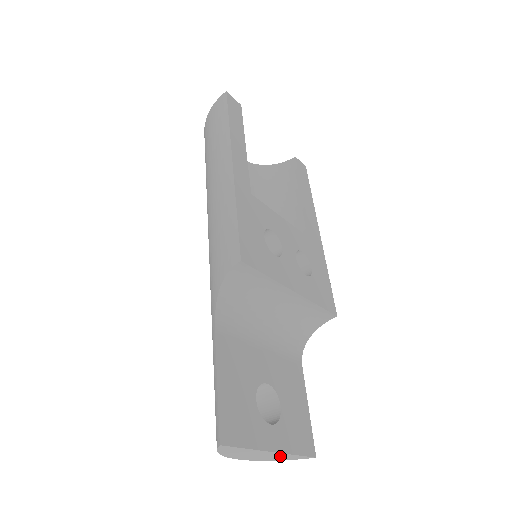
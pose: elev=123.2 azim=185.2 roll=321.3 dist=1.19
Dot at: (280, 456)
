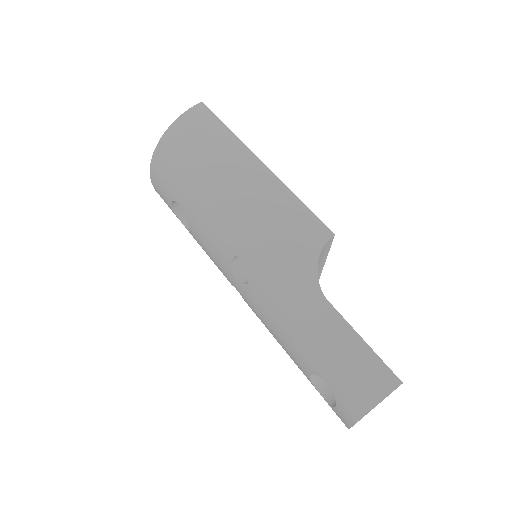
Dot at: occluded
